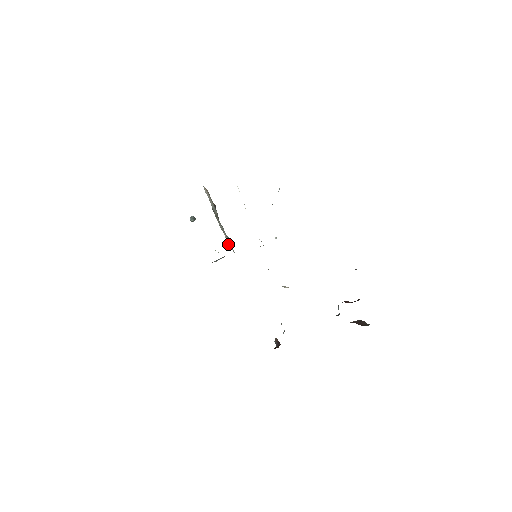
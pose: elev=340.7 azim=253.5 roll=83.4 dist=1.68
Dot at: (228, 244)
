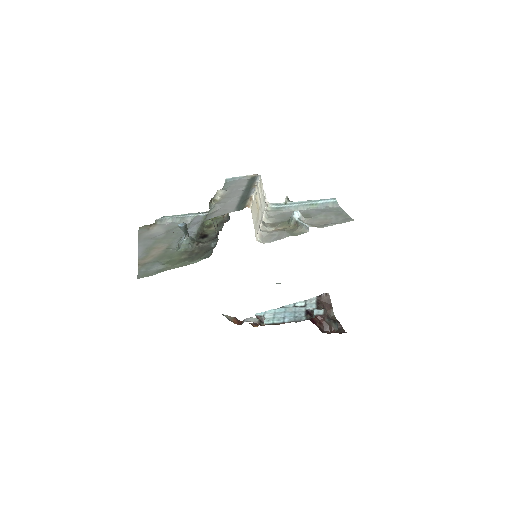
Dot at: occluded
